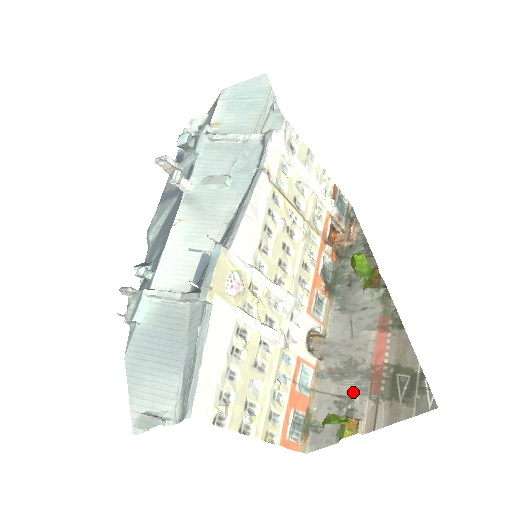
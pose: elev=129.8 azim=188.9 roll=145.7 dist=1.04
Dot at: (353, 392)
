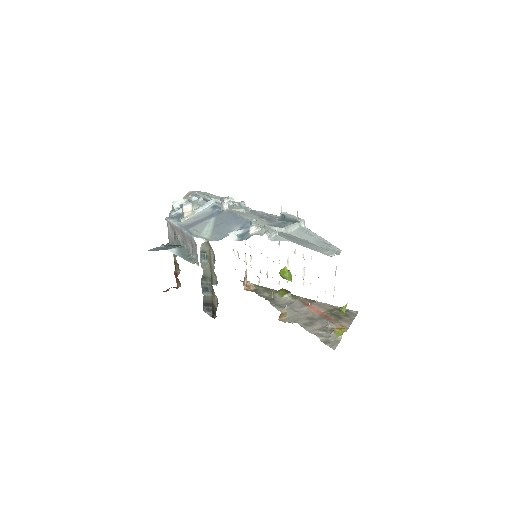
Dot at: (324, 325)
